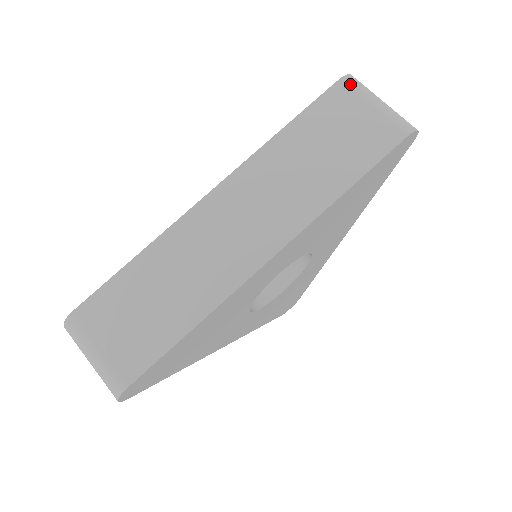
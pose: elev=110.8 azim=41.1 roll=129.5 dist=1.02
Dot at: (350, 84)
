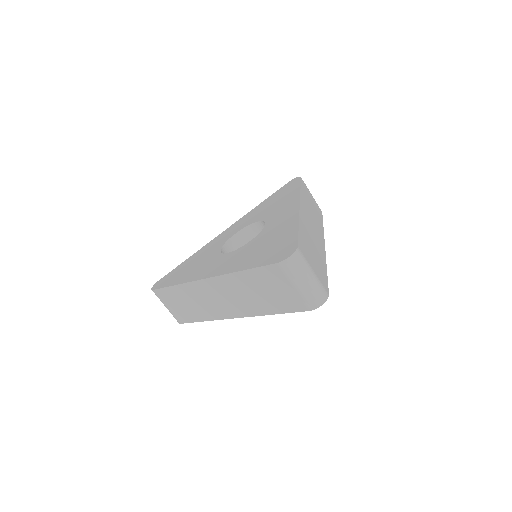
Dot at: (284, 269)
